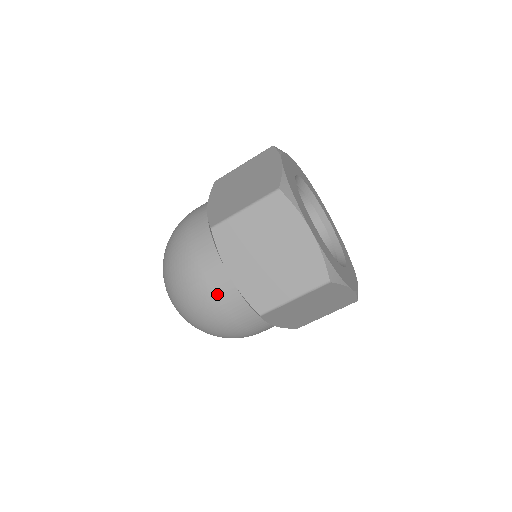
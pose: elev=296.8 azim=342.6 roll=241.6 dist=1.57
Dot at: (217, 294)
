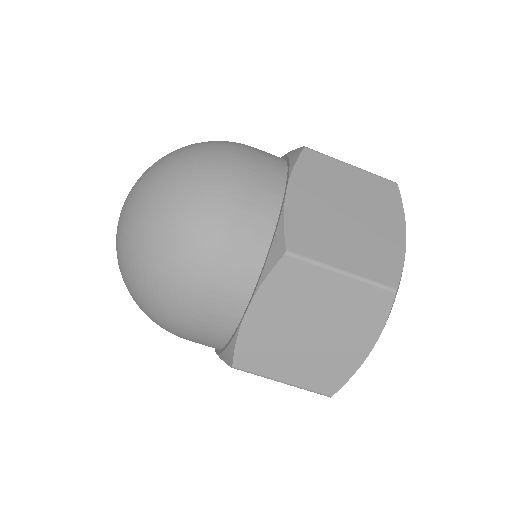
Dot at: (250, 194)
